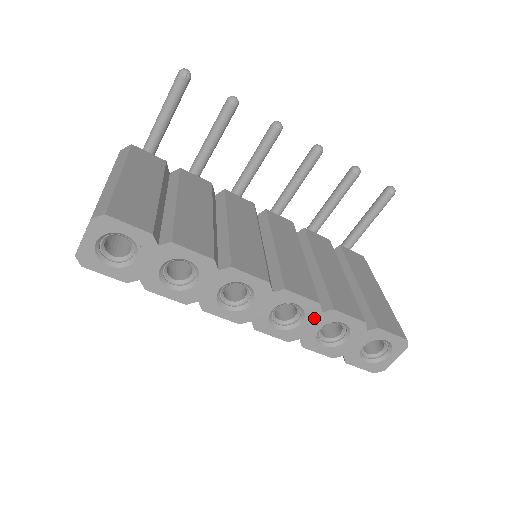
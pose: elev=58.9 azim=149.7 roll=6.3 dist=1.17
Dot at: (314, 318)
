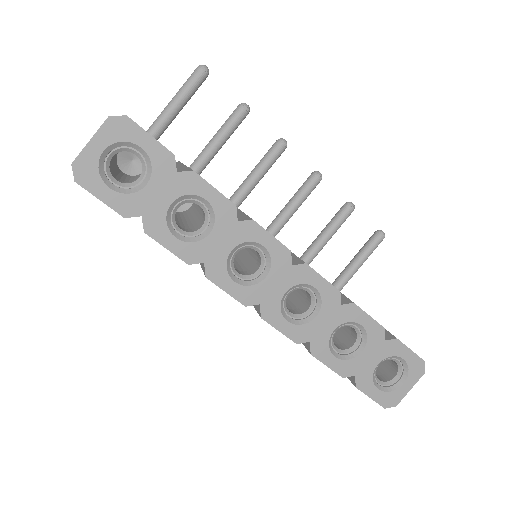
Dot at: (331, 312)
